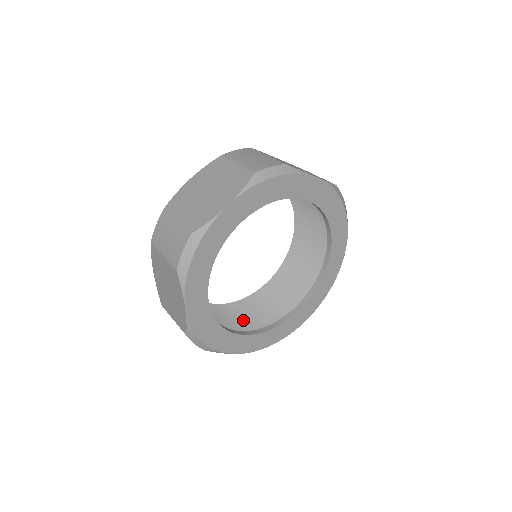
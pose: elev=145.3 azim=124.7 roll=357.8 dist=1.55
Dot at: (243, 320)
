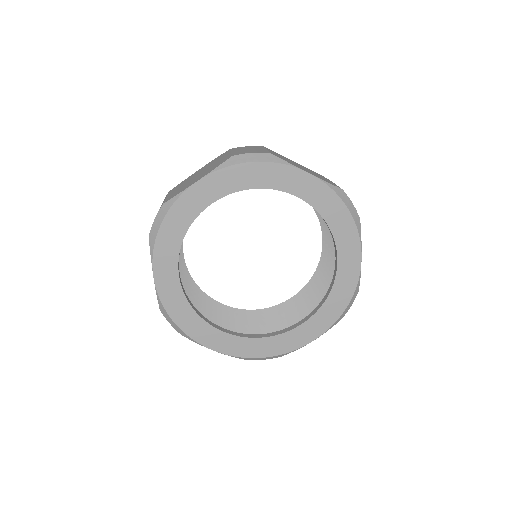
Dot at: occluded
